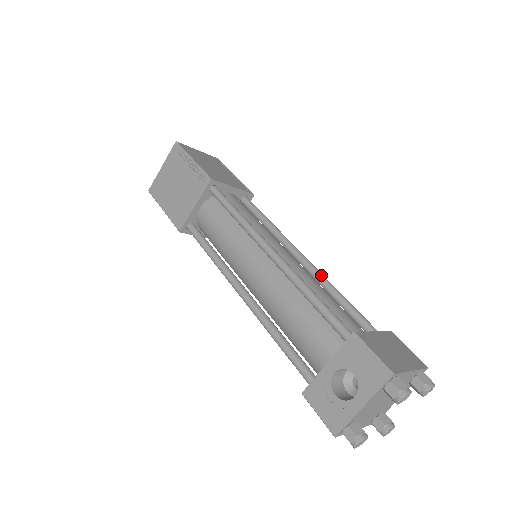
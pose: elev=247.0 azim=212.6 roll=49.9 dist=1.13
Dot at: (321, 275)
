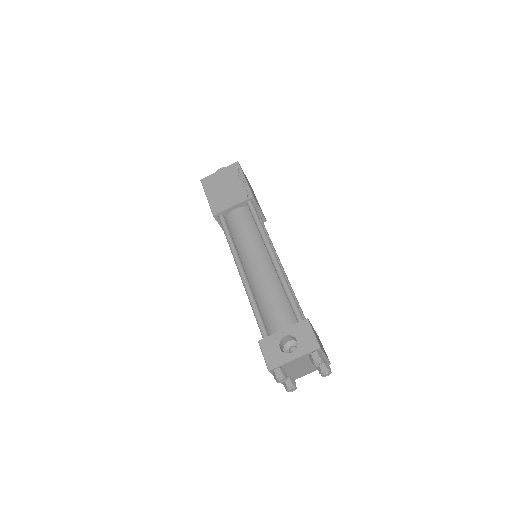
Dot at: (291, 287)
